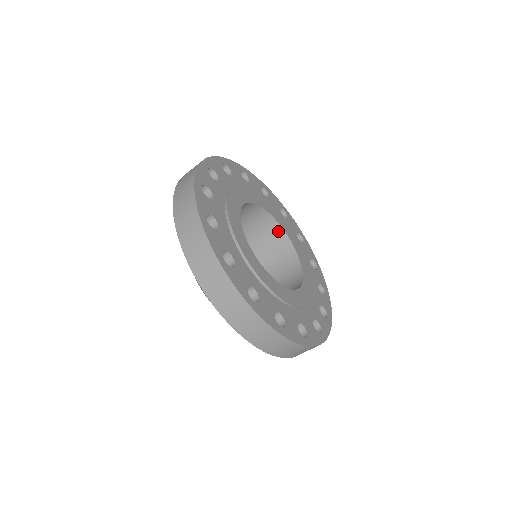
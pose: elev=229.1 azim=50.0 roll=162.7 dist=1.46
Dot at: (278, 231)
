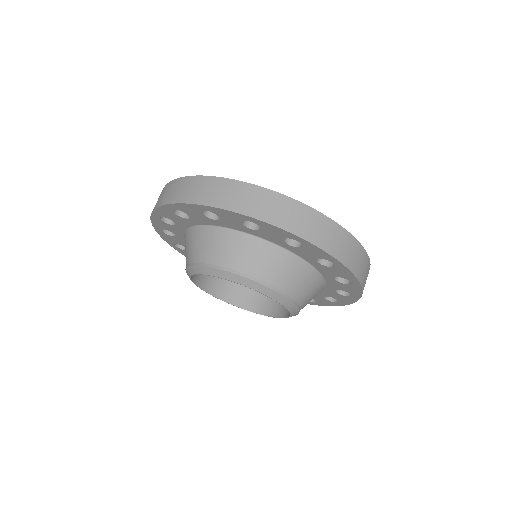
Dot at: occluded
